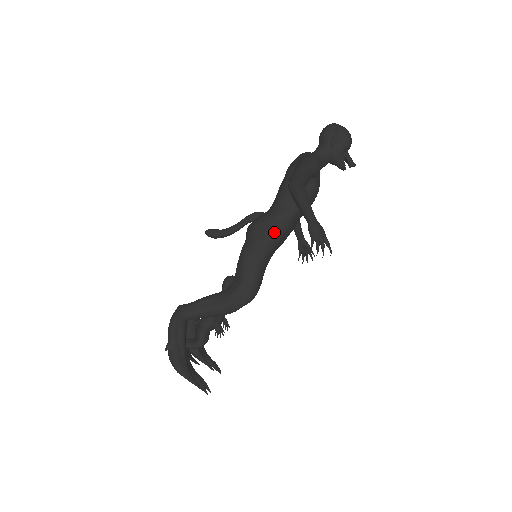
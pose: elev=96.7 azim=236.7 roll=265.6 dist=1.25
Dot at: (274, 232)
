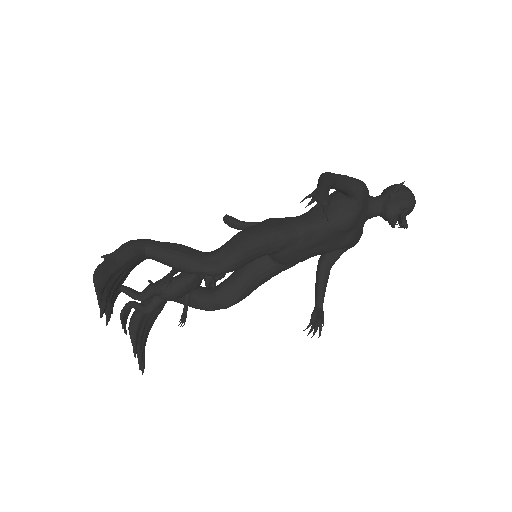
Dot at: (285, 228)
